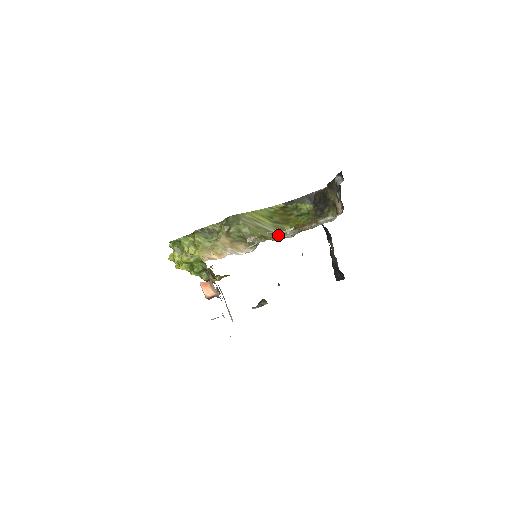
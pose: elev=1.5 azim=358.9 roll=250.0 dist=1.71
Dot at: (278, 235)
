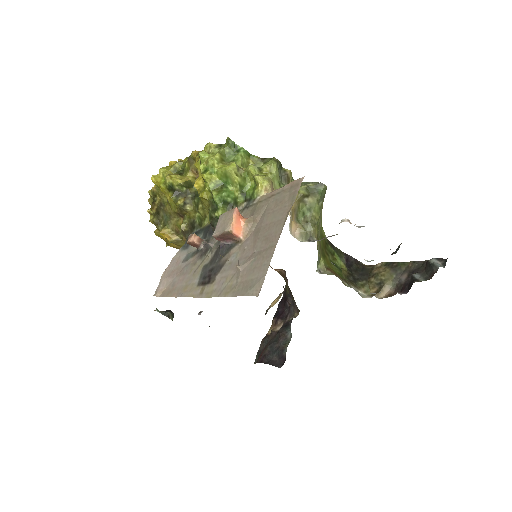
Dot at: (318, 256)
